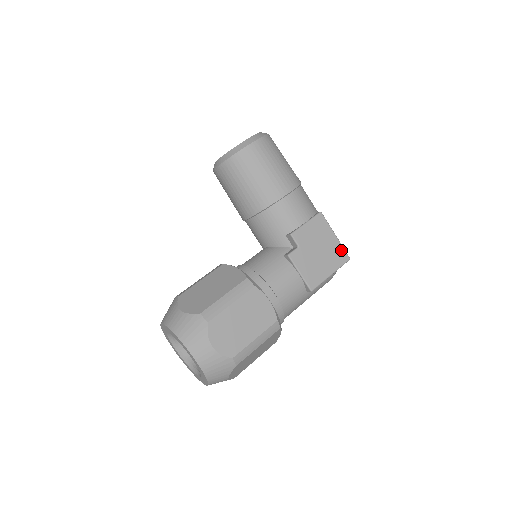
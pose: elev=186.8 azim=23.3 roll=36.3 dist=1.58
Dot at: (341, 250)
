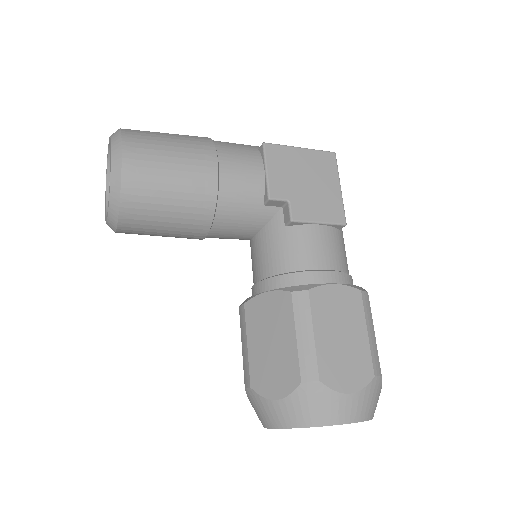
Dot at: (320, 155)
